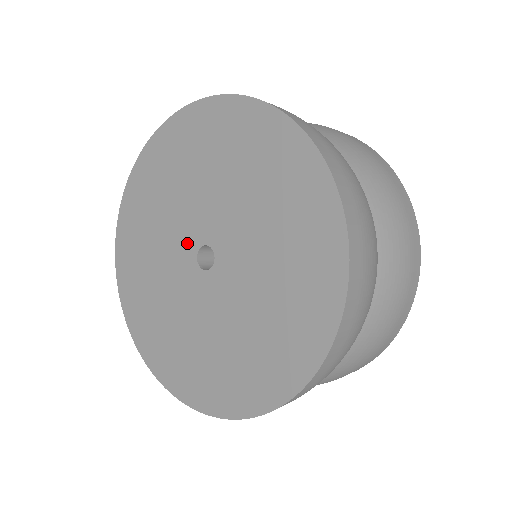
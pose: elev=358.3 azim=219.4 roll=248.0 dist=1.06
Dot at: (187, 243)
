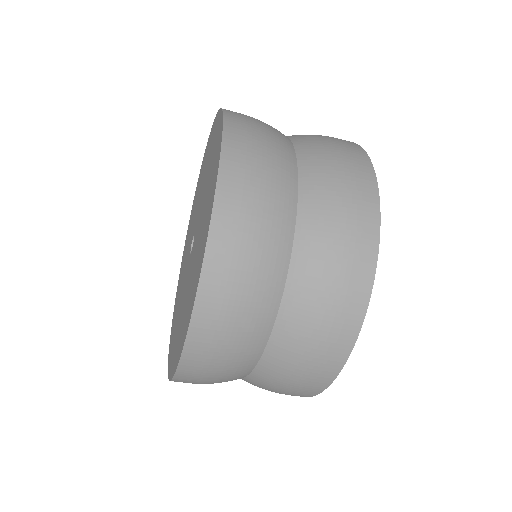
Dot at: (191, 239)
